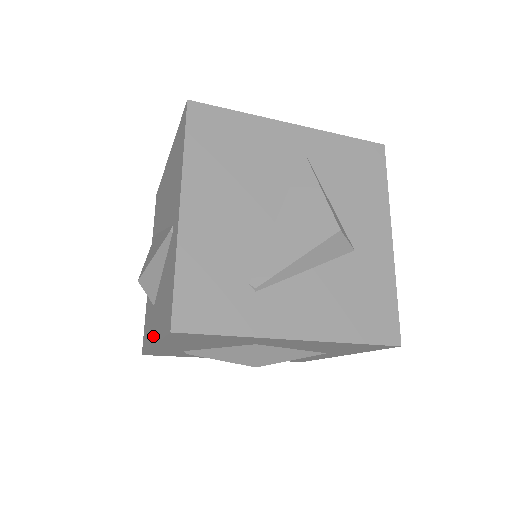
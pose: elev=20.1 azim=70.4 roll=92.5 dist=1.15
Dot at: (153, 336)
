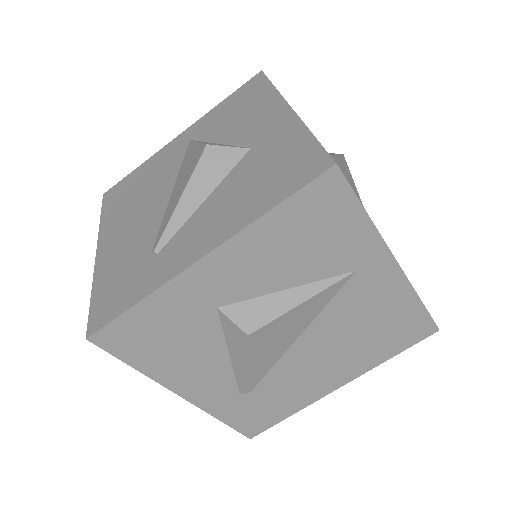
Dot at: occluded
